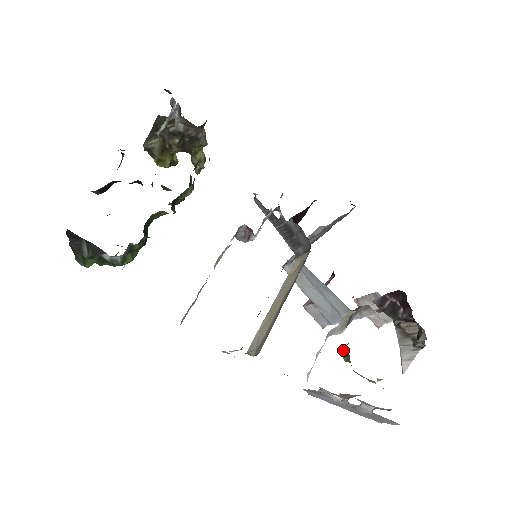
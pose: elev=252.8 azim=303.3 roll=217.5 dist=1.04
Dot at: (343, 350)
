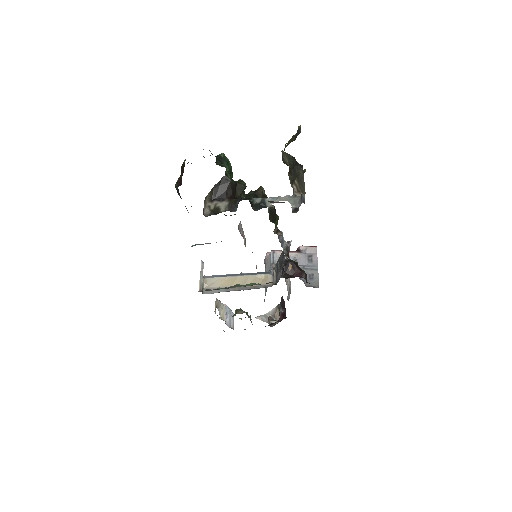
Dot at: (238, 310)
